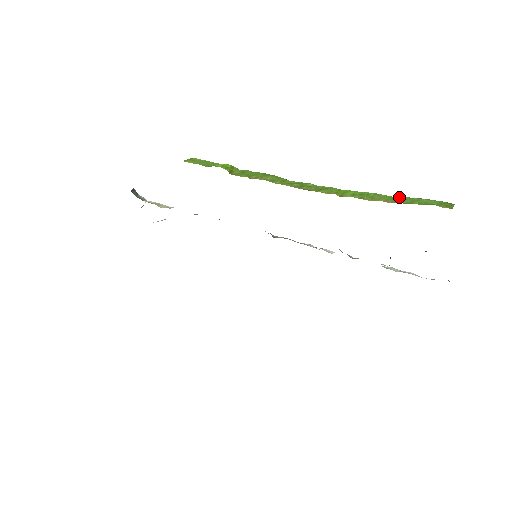
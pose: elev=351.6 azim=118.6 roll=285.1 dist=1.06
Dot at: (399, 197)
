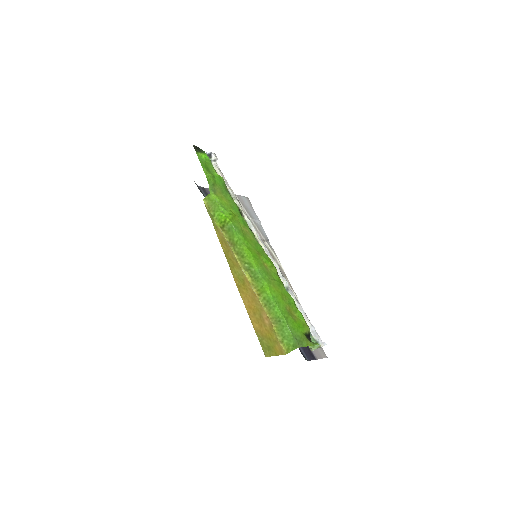
Dot at: (280, 320)
